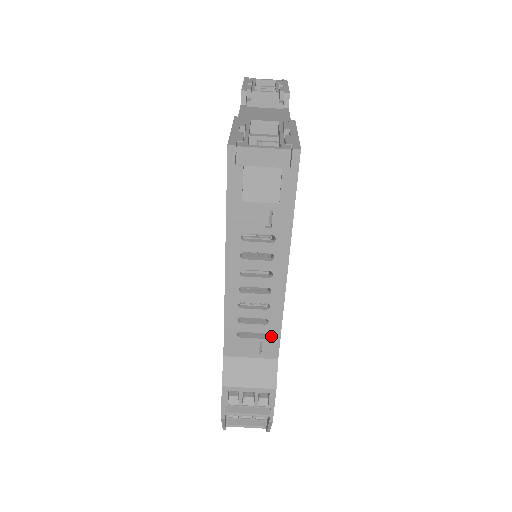
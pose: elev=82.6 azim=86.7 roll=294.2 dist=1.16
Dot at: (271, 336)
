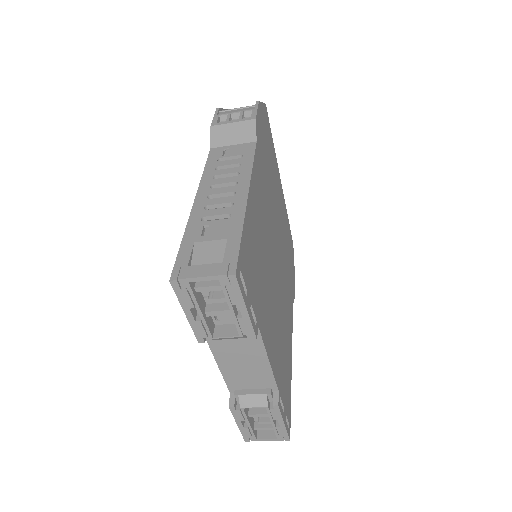
Dot at: occluded
